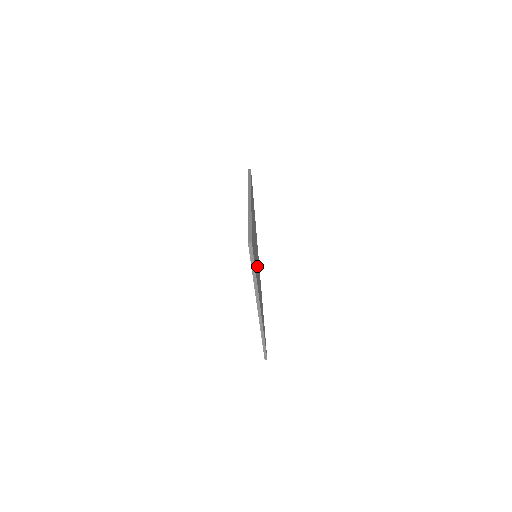
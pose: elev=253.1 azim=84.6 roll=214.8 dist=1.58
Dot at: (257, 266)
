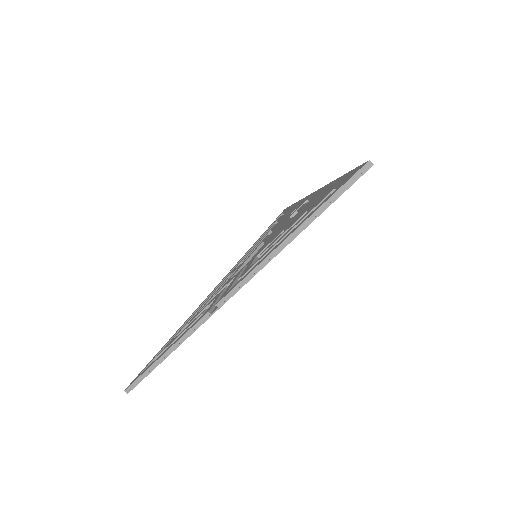
Dot at: occluded
